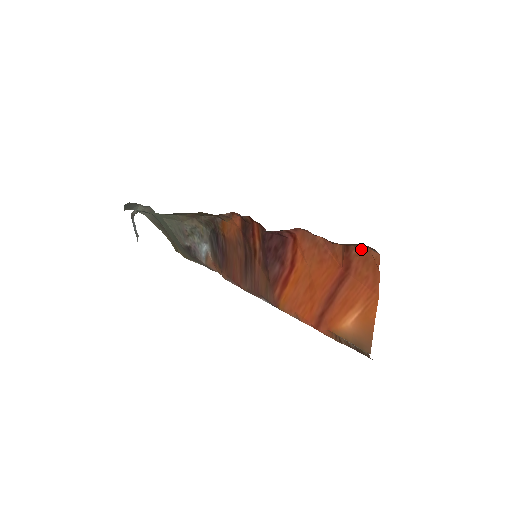
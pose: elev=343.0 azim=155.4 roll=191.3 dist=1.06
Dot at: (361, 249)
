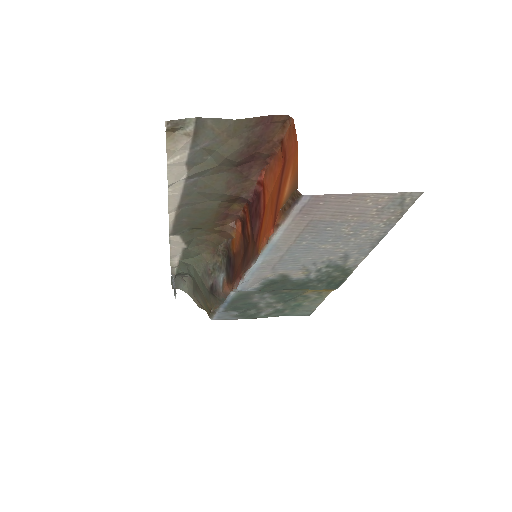
Dot at: (287, 132)
